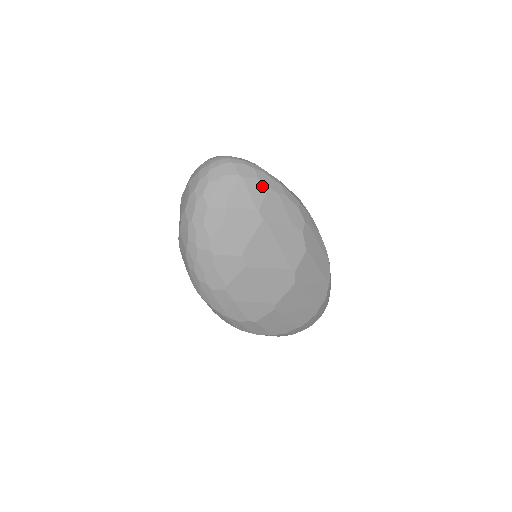
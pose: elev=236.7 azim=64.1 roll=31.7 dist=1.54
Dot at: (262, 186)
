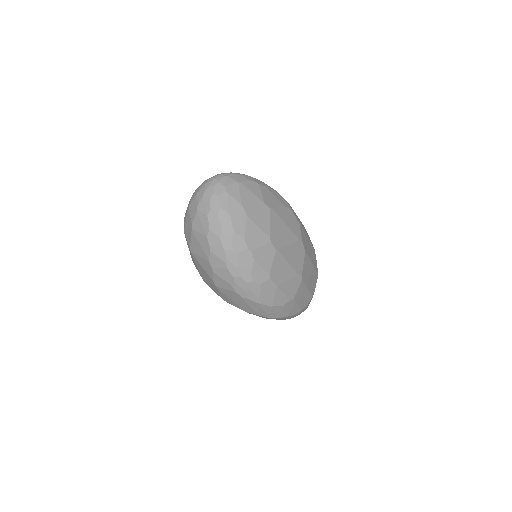
Dot at: (254, 184)
